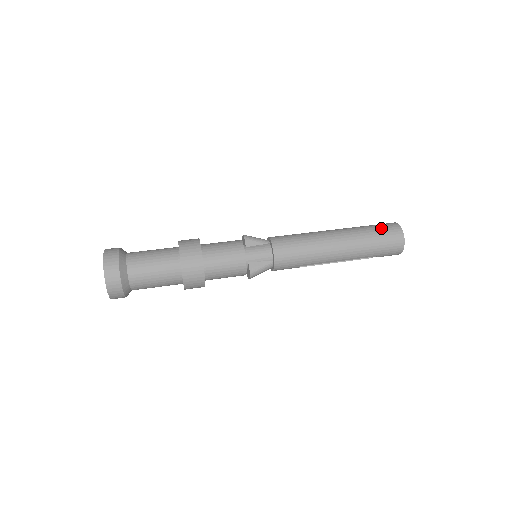
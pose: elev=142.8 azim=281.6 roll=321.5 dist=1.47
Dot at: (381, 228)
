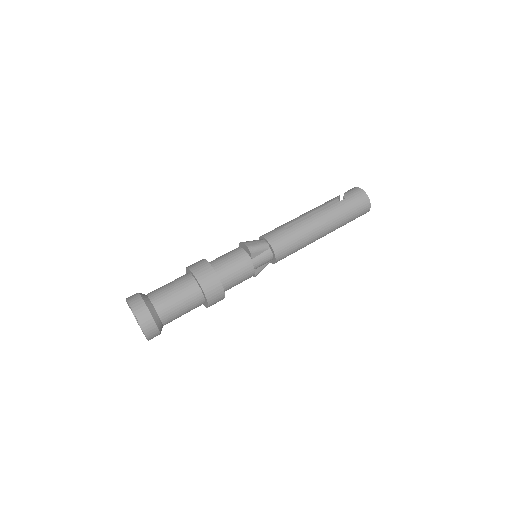
Dot at: (355, 206)
